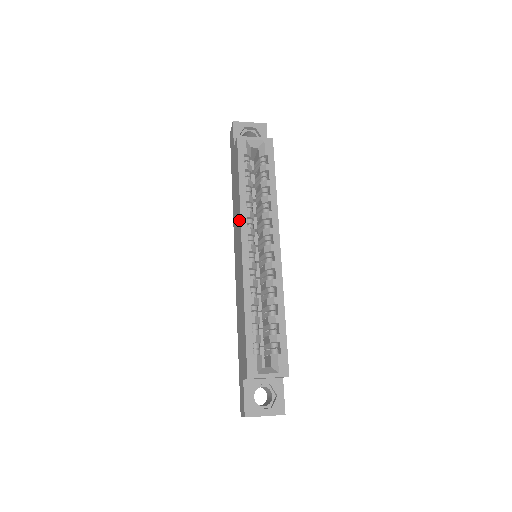
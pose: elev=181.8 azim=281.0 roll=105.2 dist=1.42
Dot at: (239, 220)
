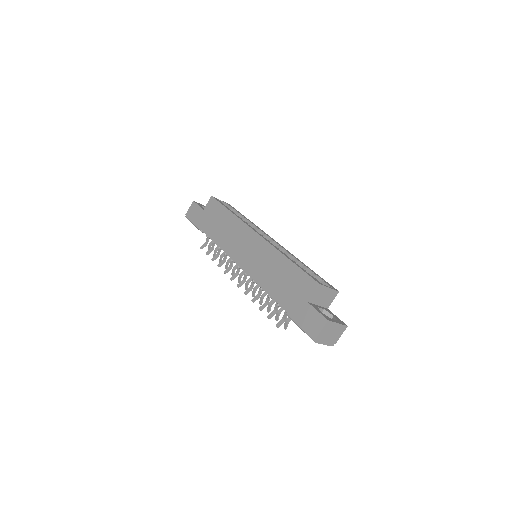
Dot at: (242, 227)
